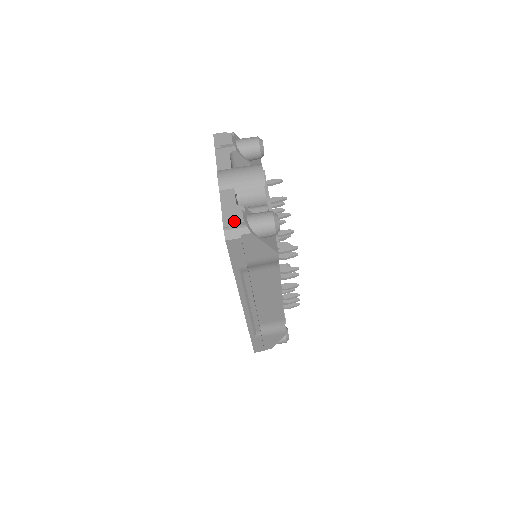
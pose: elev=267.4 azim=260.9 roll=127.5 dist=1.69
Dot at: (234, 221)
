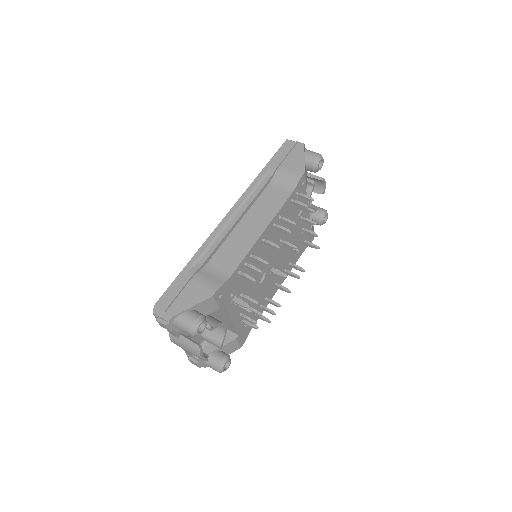
Dot at: occluded
